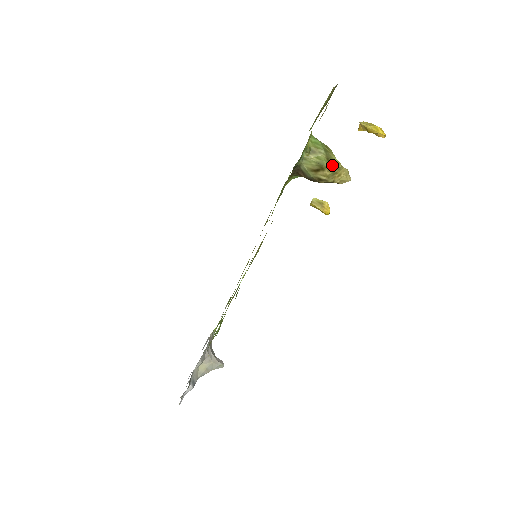
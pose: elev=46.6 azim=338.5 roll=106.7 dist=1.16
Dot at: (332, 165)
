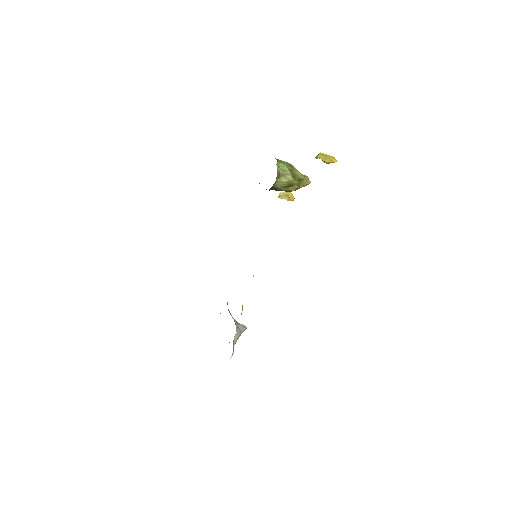
Dot at: (298, 180)
